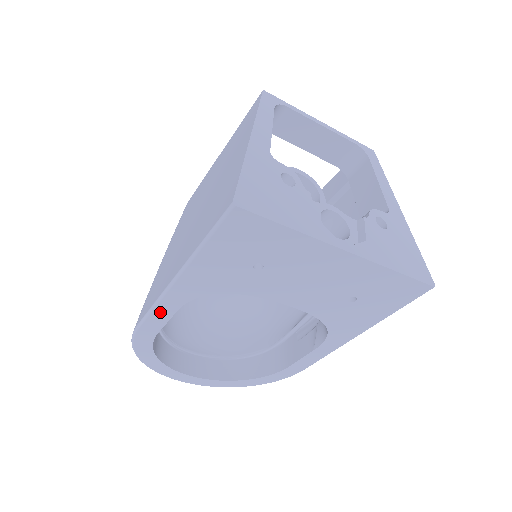
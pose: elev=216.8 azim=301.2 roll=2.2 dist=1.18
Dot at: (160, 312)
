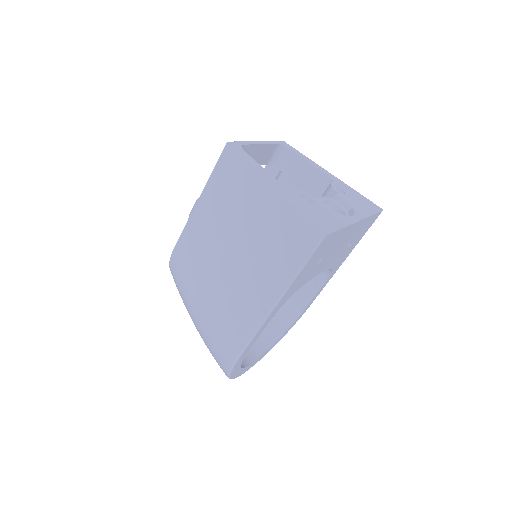
Dot at: (259, 333)
